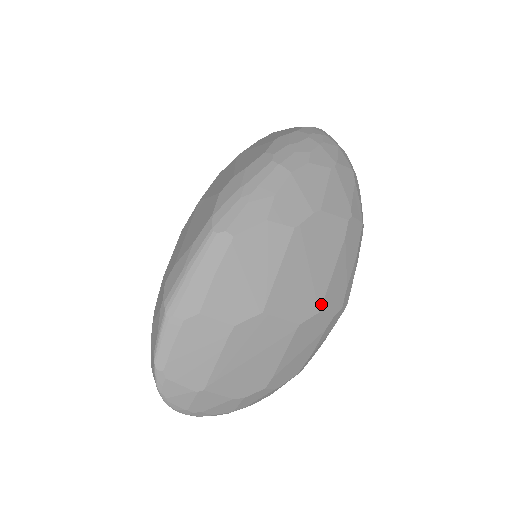
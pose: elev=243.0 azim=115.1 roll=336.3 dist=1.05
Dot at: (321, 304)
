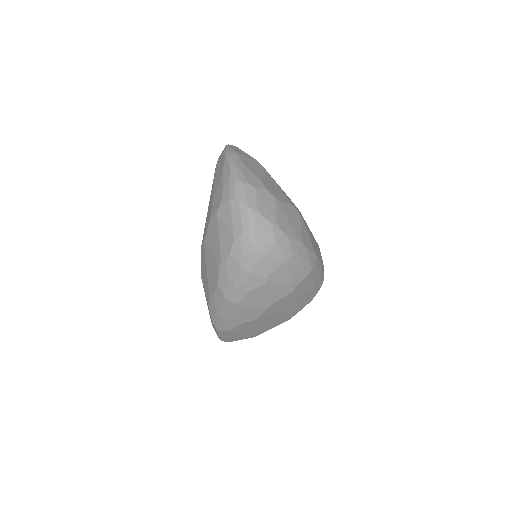
Dot at: (297, 311)
